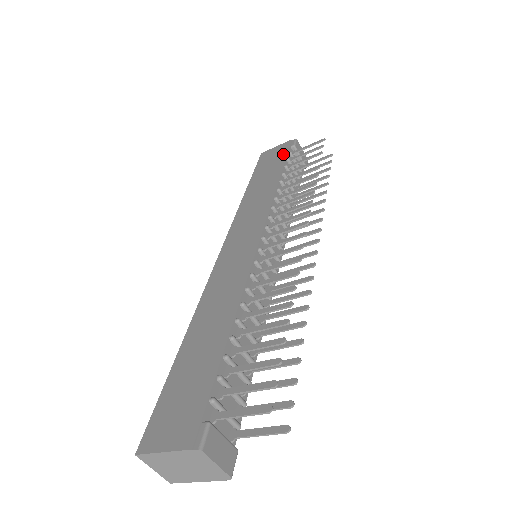
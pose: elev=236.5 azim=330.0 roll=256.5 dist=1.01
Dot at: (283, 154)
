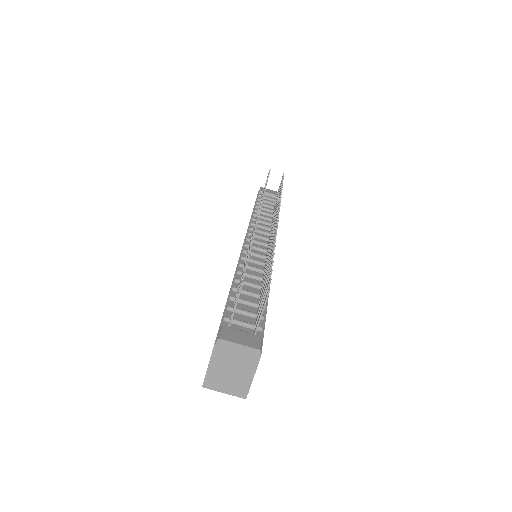
Dot at: occluded
